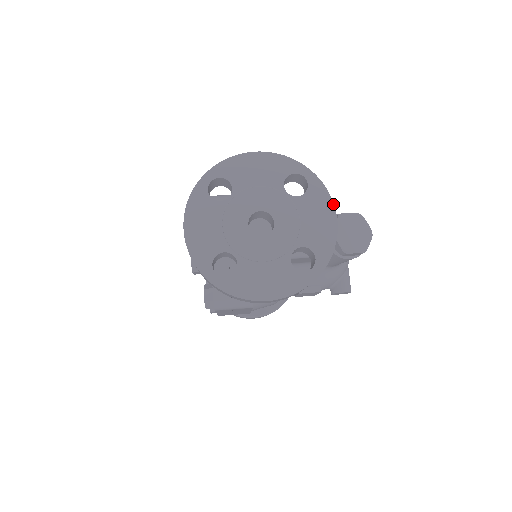
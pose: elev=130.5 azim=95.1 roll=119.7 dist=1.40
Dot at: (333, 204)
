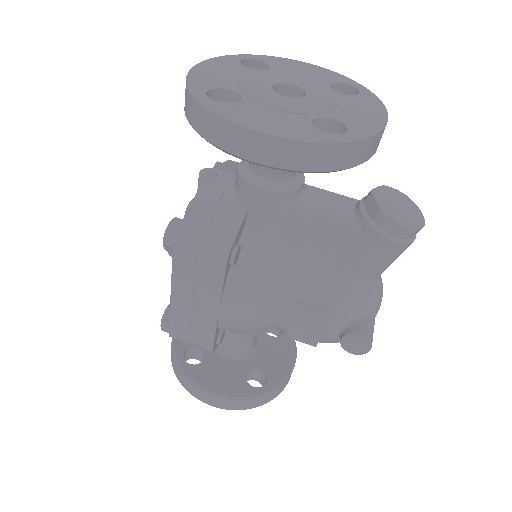
Dot at: (386, 111)
